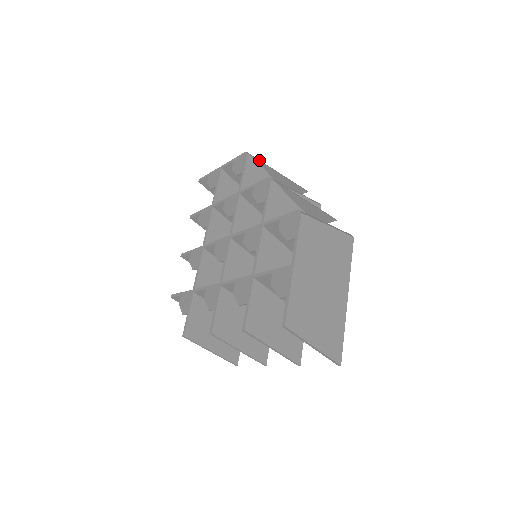
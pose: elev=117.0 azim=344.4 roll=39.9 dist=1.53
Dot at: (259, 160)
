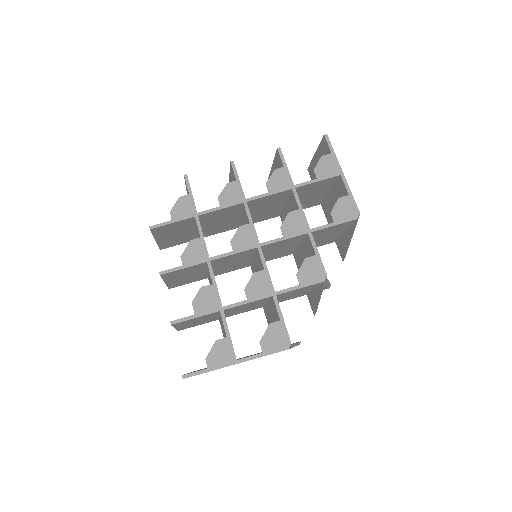
Dot at: occluded
